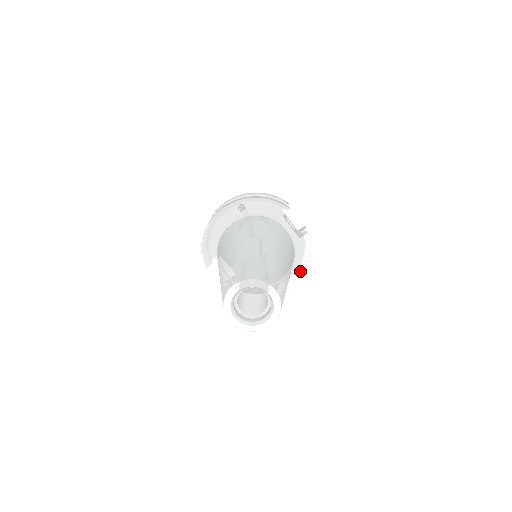
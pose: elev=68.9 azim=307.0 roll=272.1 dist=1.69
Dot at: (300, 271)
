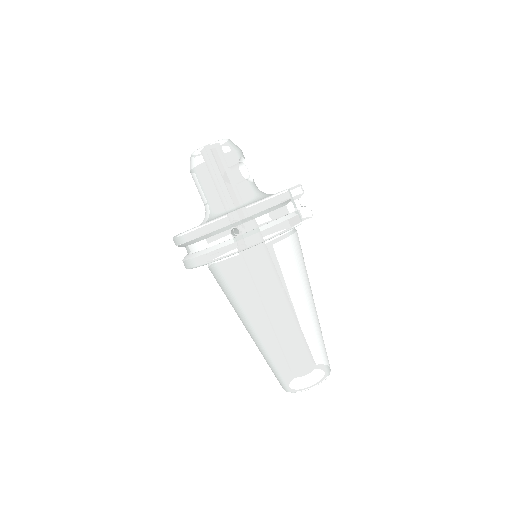
Dot at: occluded
